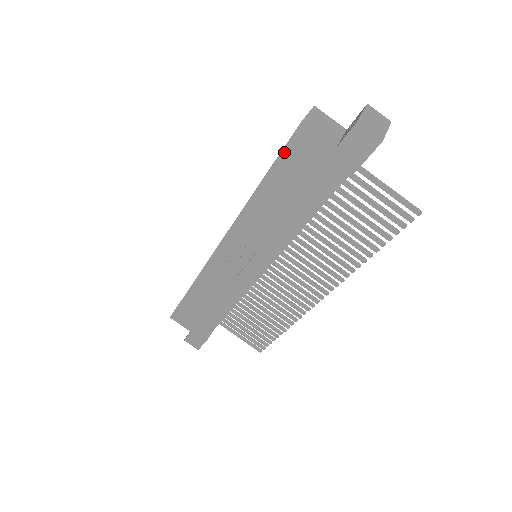
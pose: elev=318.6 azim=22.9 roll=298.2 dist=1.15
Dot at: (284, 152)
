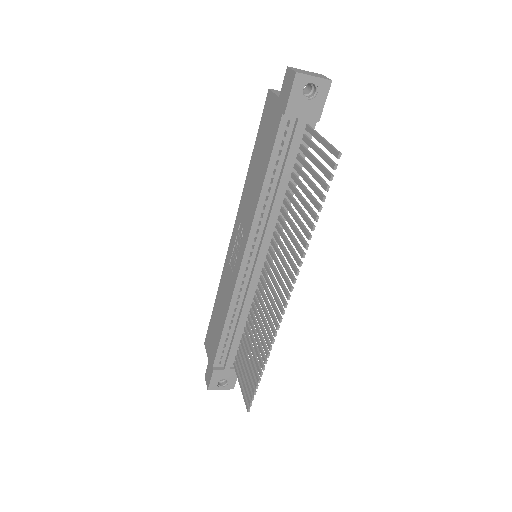
Dot at: (262, 119)
